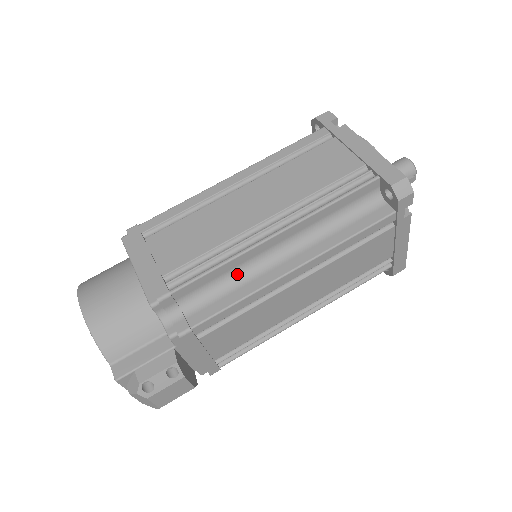
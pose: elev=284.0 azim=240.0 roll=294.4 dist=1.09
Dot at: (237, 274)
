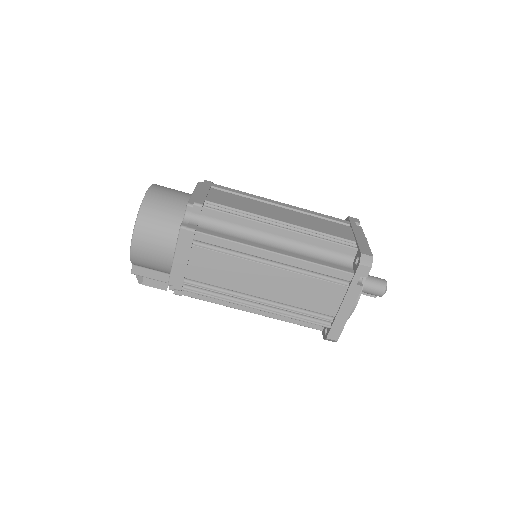
Dot at: occluded
